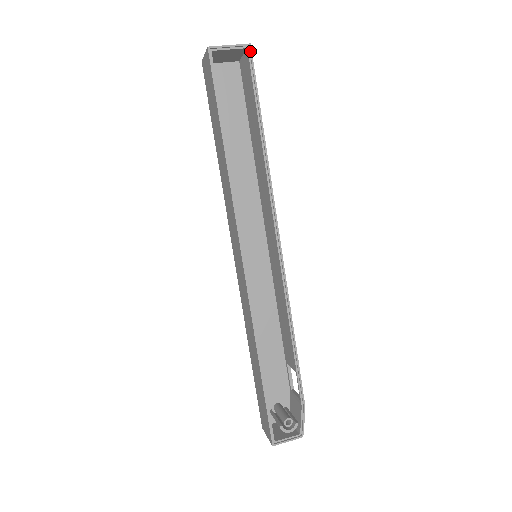
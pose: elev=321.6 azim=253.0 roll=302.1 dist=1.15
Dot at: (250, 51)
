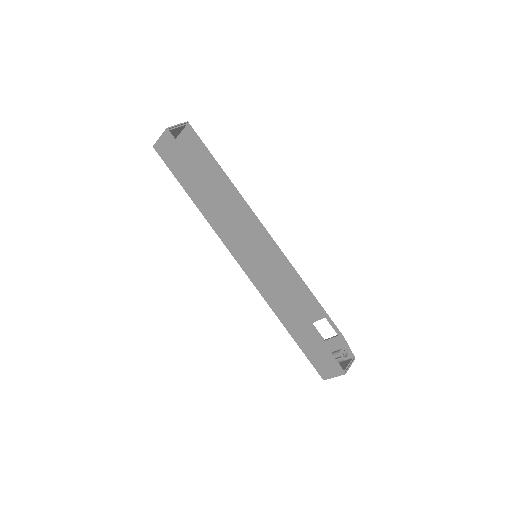
Dot at: (190, 126)
